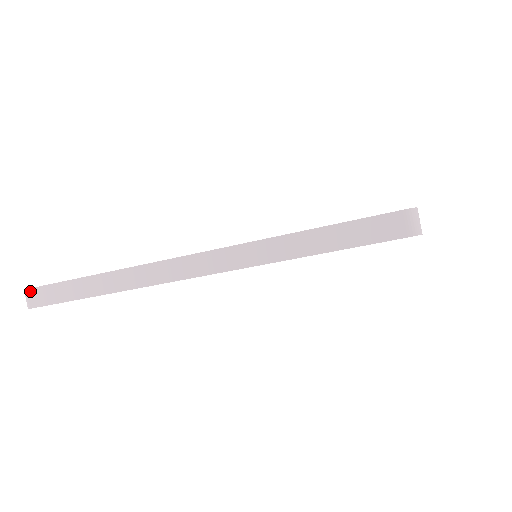
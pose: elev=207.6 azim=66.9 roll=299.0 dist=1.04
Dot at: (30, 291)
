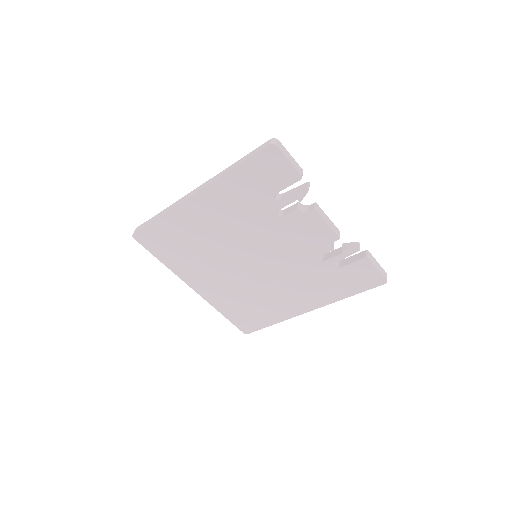
Dot at: (137, 228)
